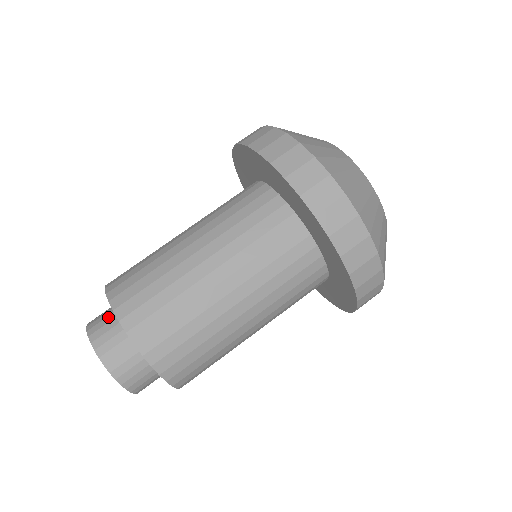
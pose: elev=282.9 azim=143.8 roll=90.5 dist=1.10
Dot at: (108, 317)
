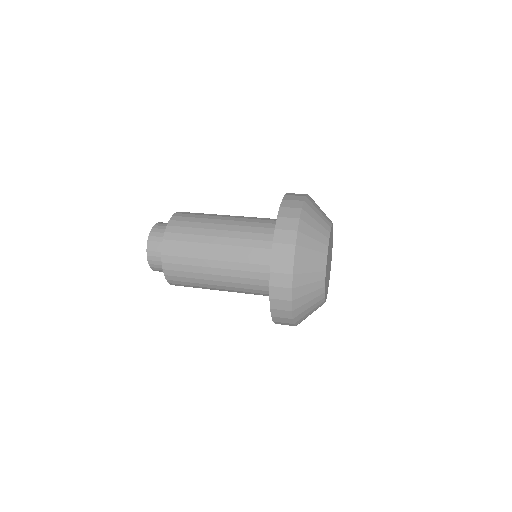
Dot at: occluded
